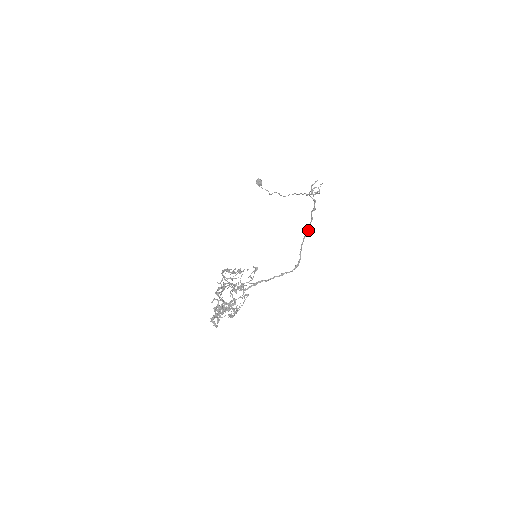
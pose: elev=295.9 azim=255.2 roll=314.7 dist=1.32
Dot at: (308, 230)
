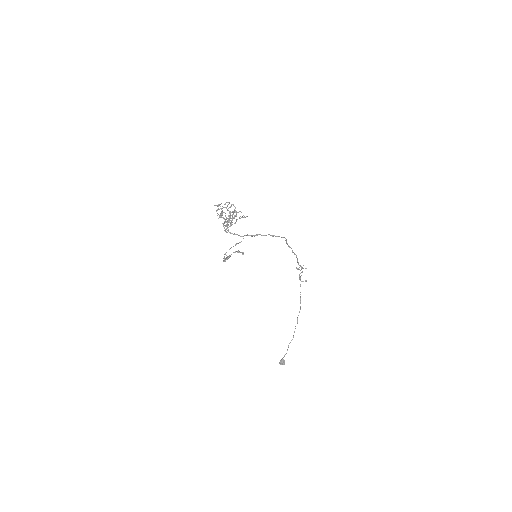
Dot at: (294, 253)
